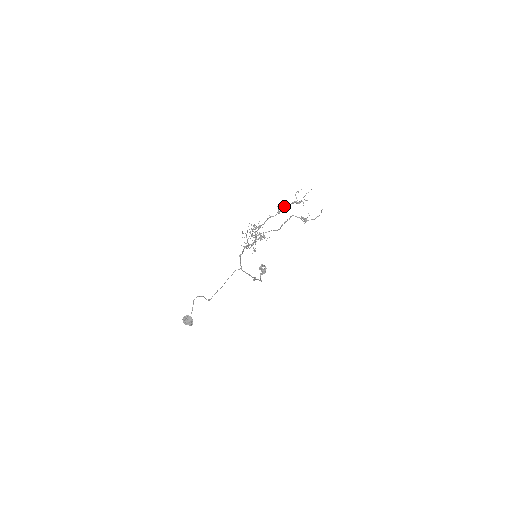
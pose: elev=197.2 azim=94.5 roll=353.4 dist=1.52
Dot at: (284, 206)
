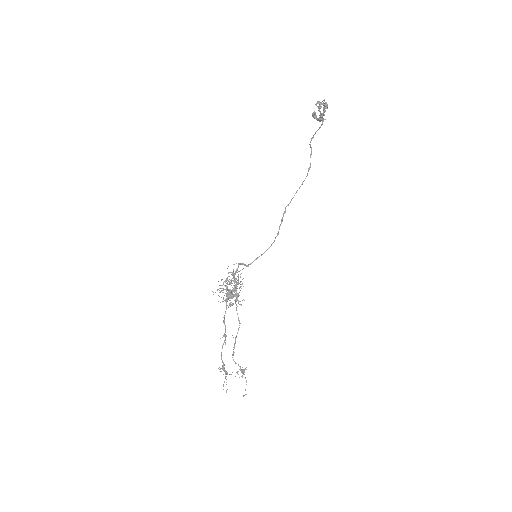
Dot at: (221, 353)
